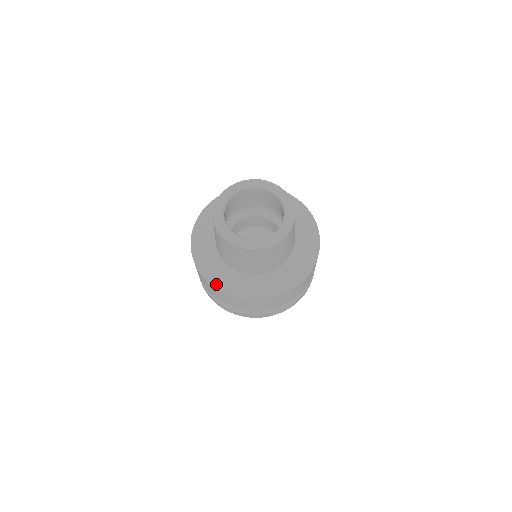
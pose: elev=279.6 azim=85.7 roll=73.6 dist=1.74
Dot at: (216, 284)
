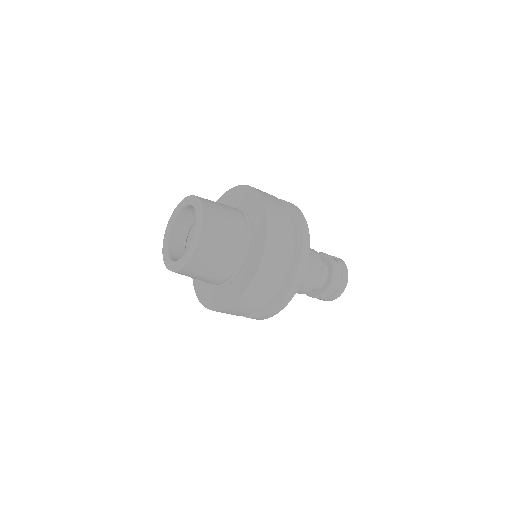
Dot at: (211, 307)
